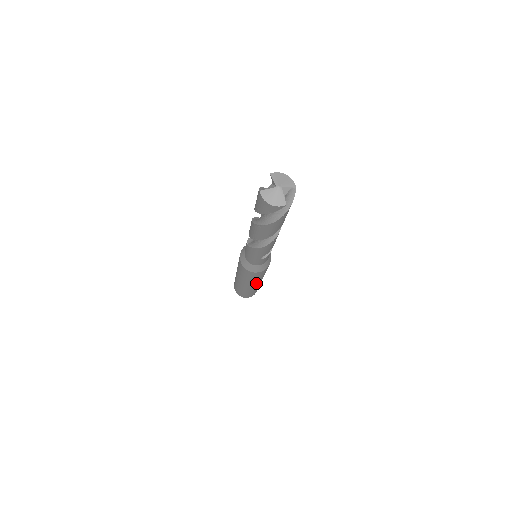
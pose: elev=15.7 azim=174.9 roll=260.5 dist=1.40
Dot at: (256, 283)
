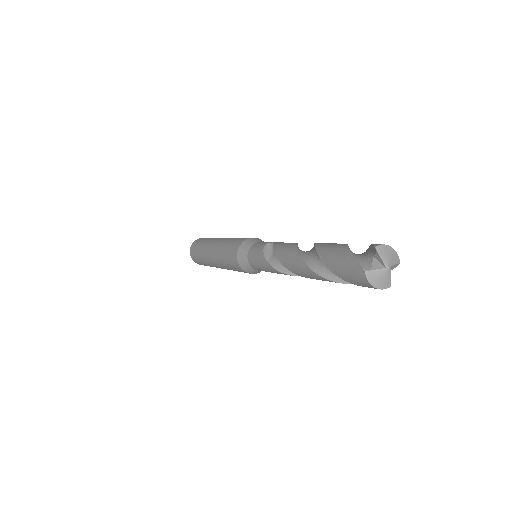
Dot at: occluded
